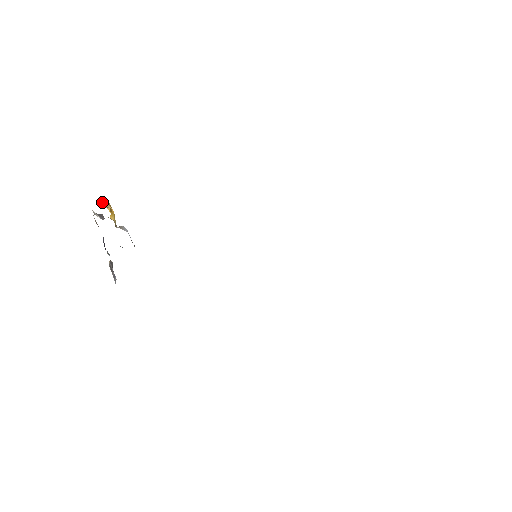
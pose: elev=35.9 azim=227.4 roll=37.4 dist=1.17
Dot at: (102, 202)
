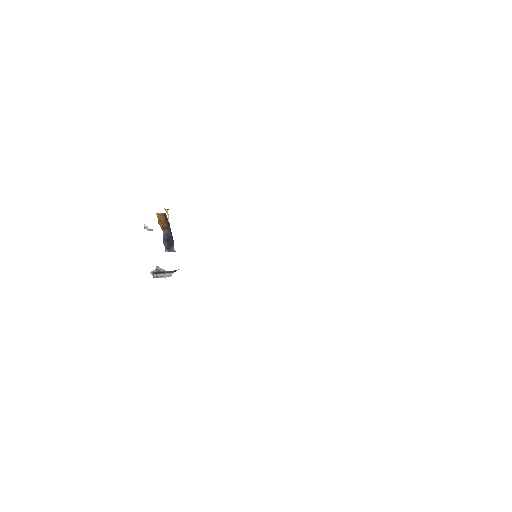
Dot at: occluded
